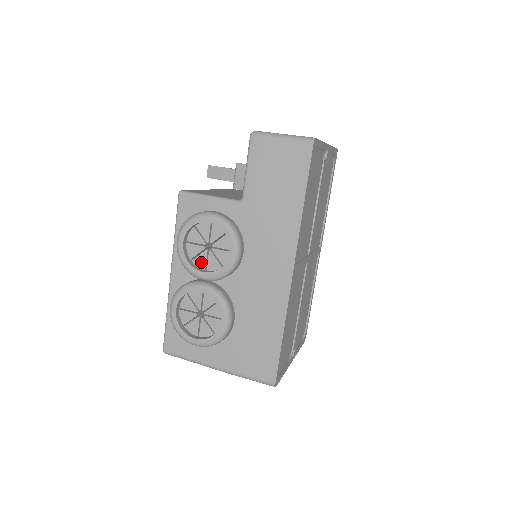
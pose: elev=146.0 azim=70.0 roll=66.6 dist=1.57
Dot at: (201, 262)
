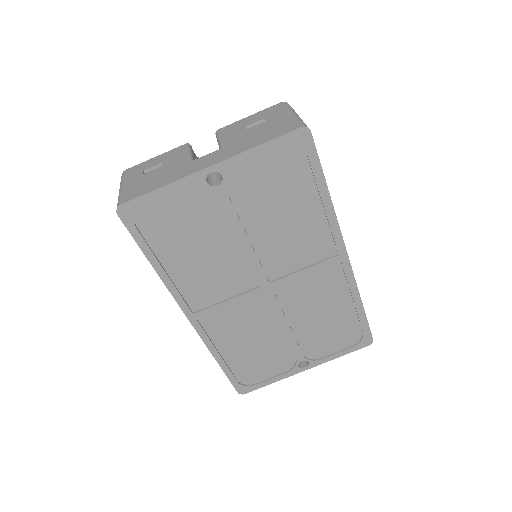
Dot at: occluded
